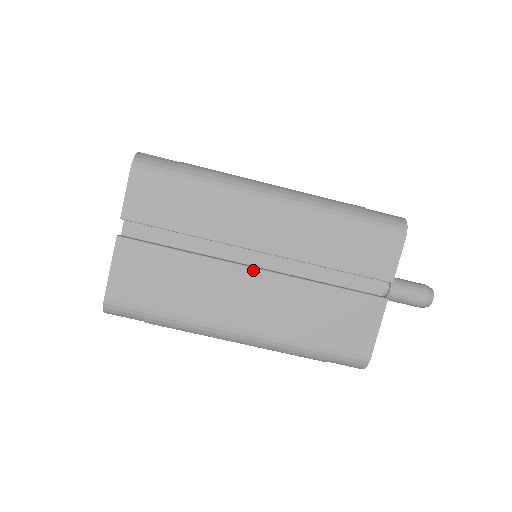
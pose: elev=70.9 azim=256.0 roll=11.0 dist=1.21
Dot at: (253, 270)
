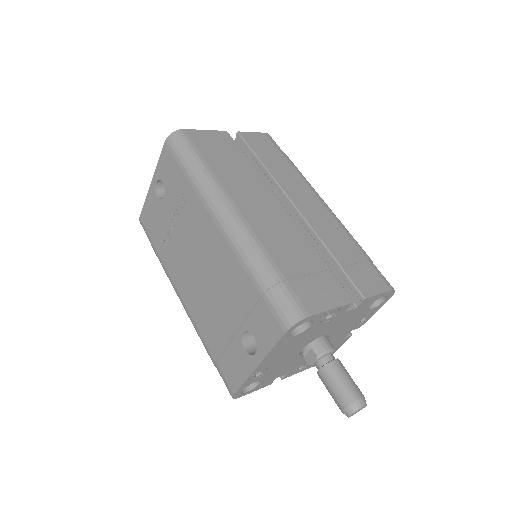
Dot at: (281, 204)
